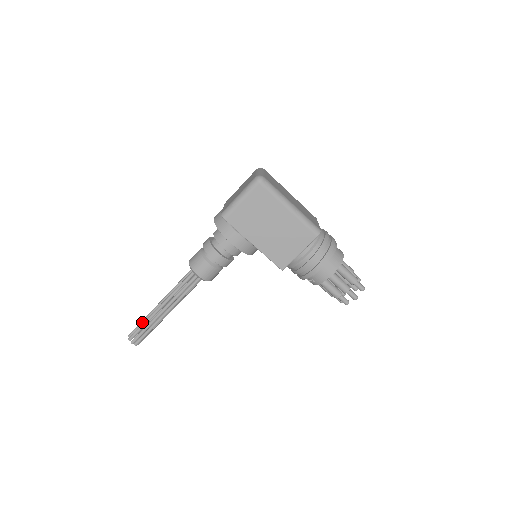
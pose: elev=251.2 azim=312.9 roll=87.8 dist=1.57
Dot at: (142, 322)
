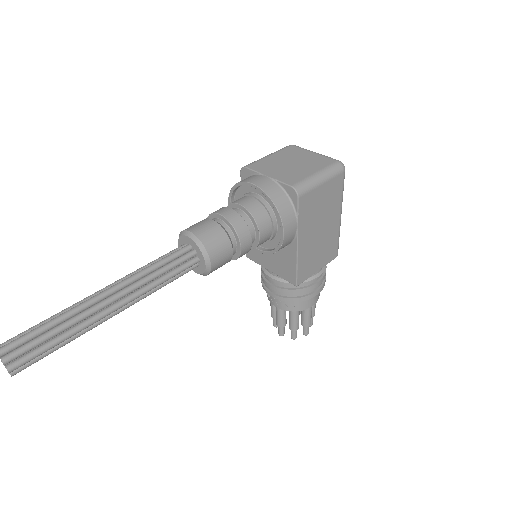
Dot at: (51, 324)
